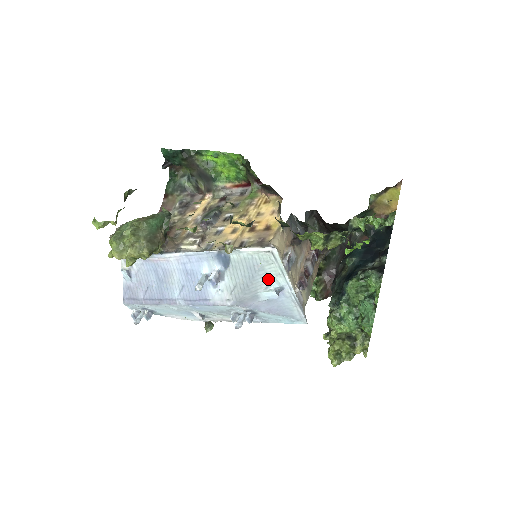
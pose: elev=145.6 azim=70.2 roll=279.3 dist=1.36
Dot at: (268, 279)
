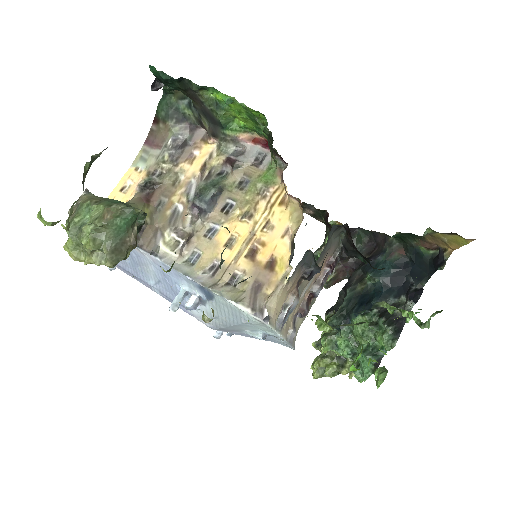
Dot at: (256, 328)
